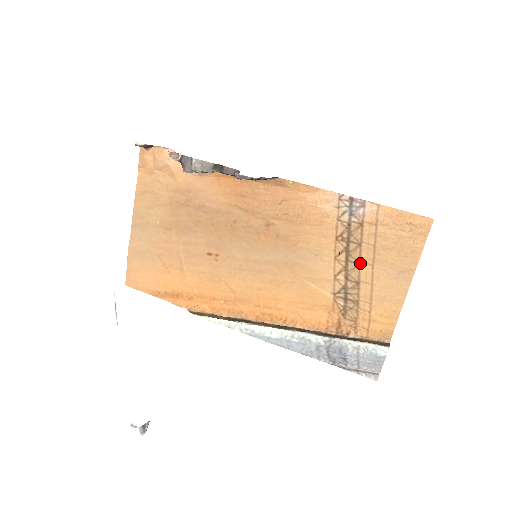
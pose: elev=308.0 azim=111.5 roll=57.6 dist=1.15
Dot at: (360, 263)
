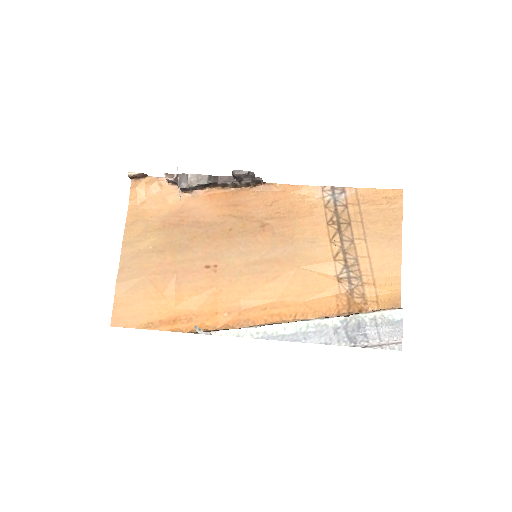
Dot at: (354, 240)
